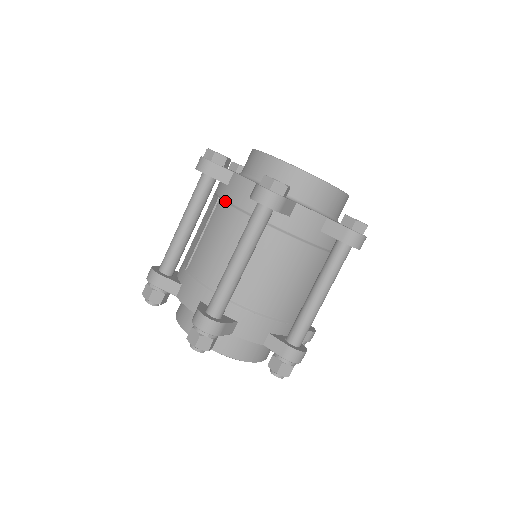
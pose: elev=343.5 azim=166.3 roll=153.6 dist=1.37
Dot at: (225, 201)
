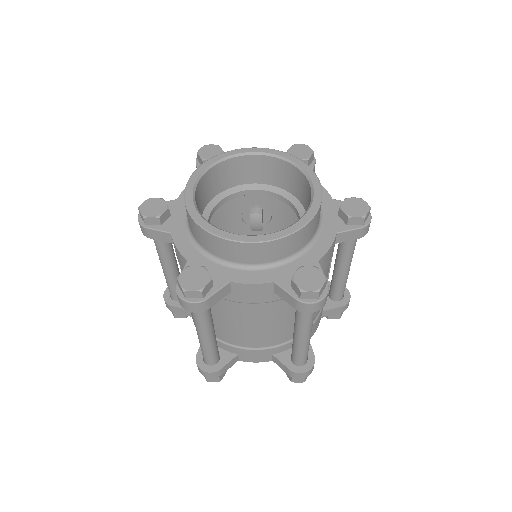
Dot at: occluded
